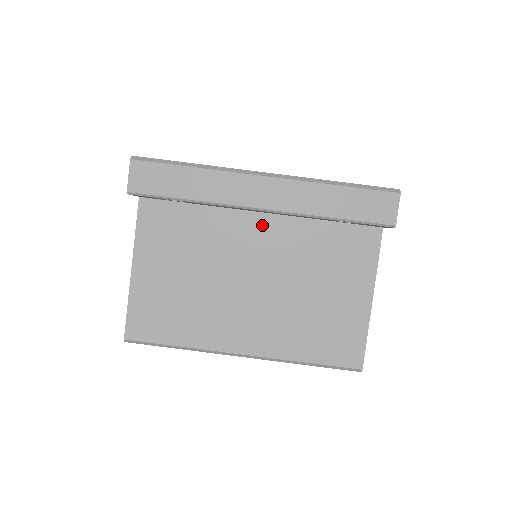
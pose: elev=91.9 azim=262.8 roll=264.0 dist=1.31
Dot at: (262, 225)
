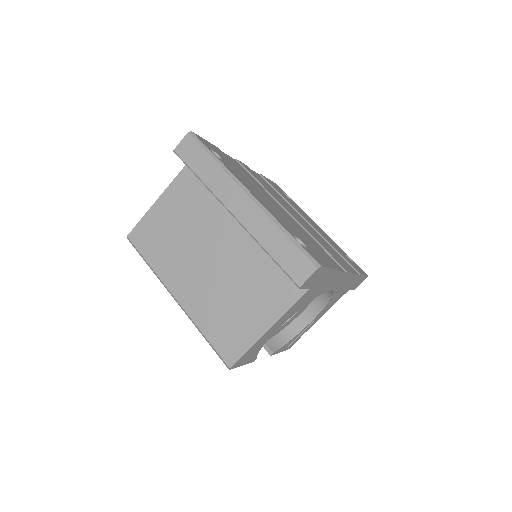
Dot at: (240, 228)
